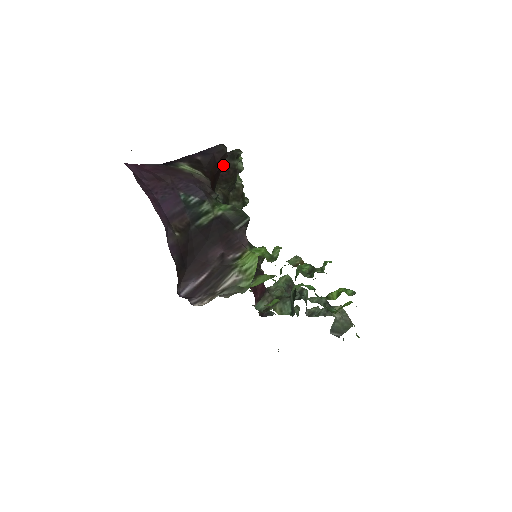
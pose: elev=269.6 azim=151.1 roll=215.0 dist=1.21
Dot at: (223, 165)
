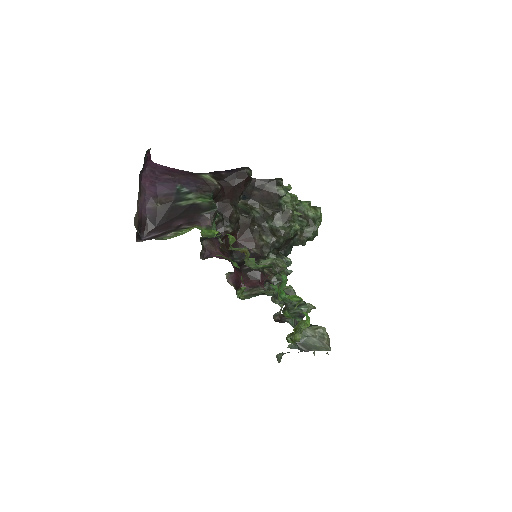
Dot at: (264, 188)
